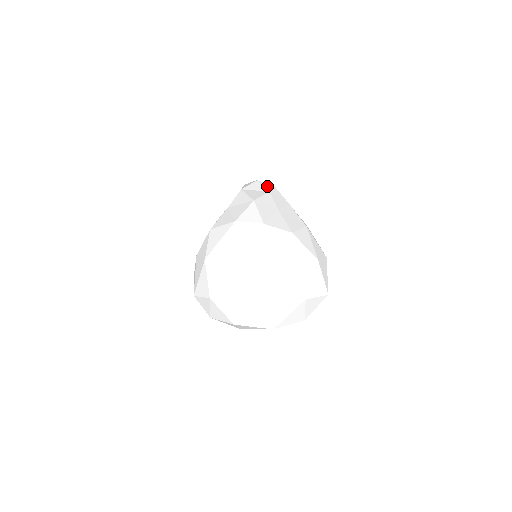
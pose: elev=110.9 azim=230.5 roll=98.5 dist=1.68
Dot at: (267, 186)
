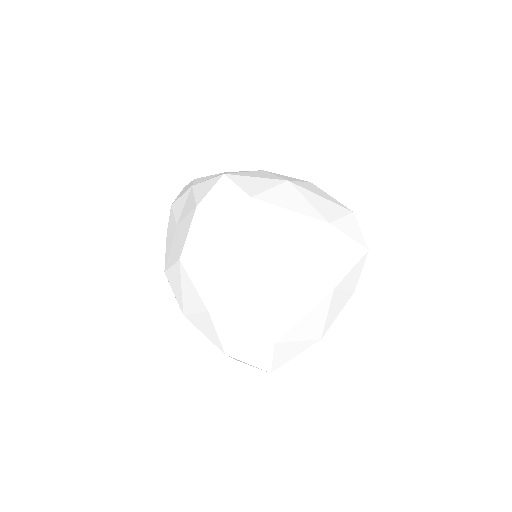
Dot at: occluded
